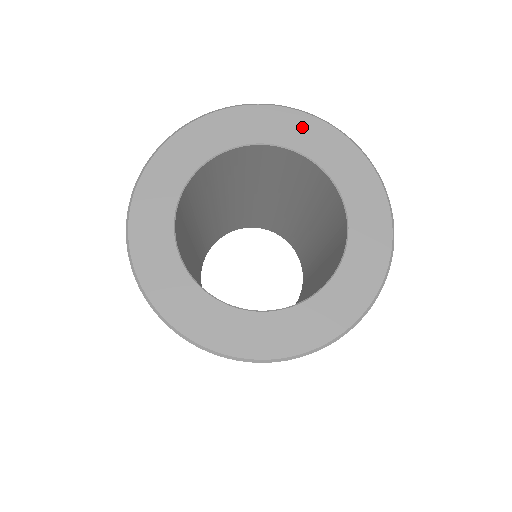
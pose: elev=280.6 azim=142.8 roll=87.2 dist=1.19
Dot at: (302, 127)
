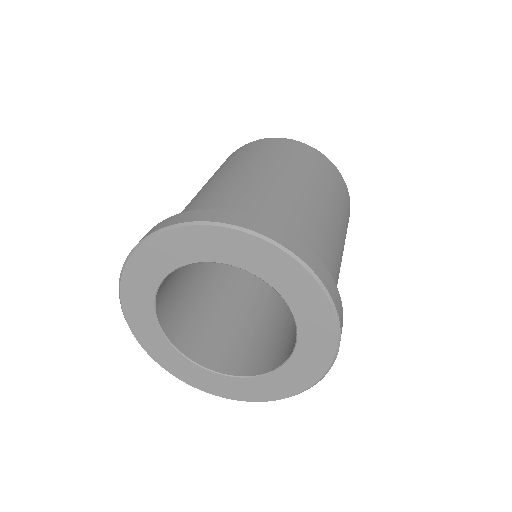
Dot at: (307, 292)
